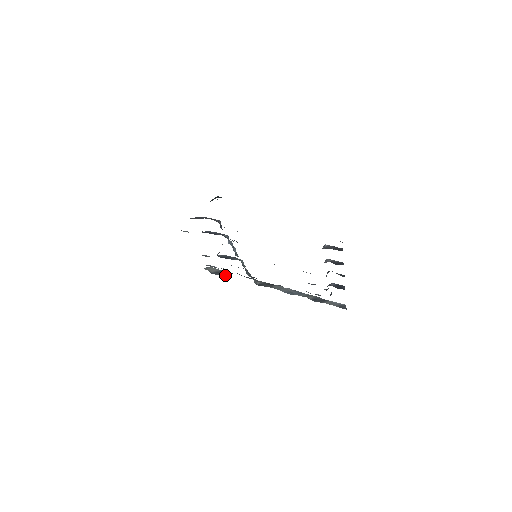
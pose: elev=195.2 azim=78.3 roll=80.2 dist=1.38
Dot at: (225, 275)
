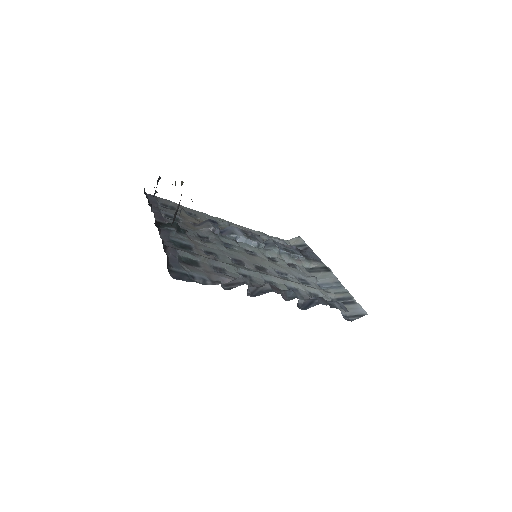
Dot at: occluded
